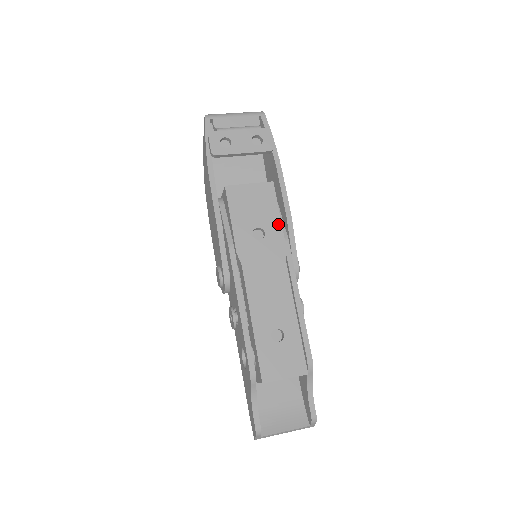
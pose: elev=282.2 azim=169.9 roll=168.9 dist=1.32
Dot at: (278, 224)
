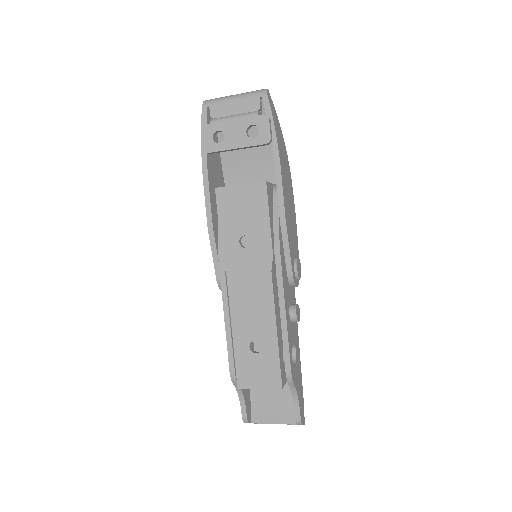
Dot at: (267, 231)
